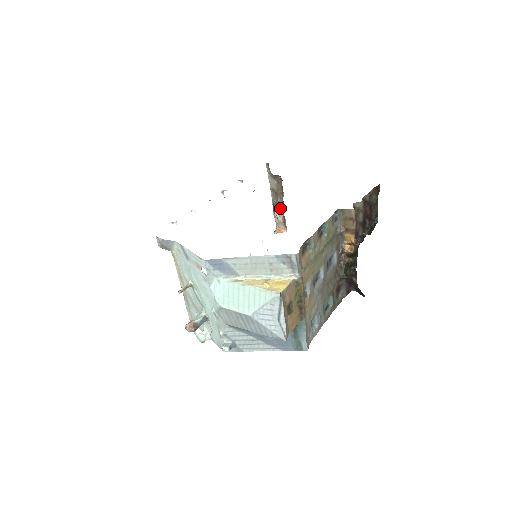
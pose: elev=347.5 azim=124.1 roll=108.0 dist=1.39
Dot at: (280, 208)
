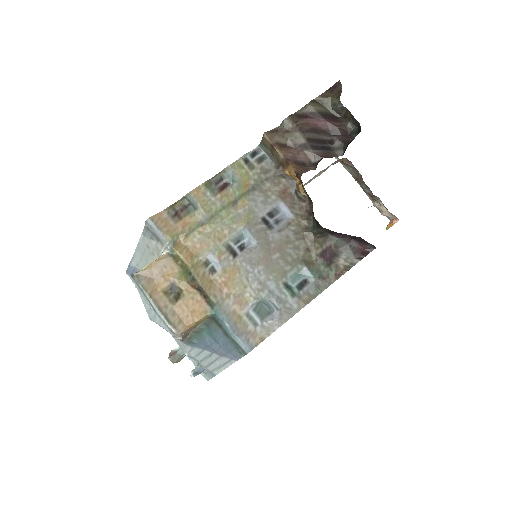
Dot at: (372, 195)
